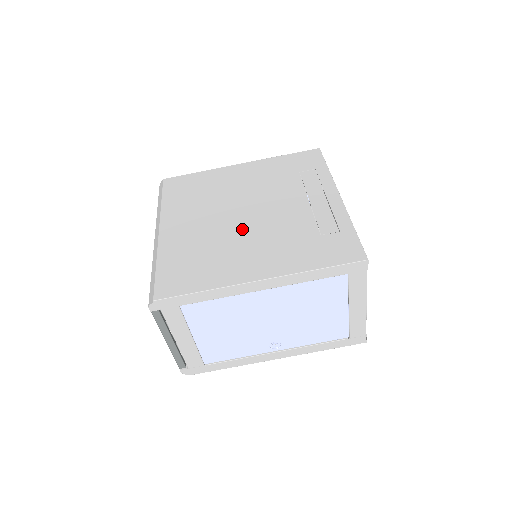
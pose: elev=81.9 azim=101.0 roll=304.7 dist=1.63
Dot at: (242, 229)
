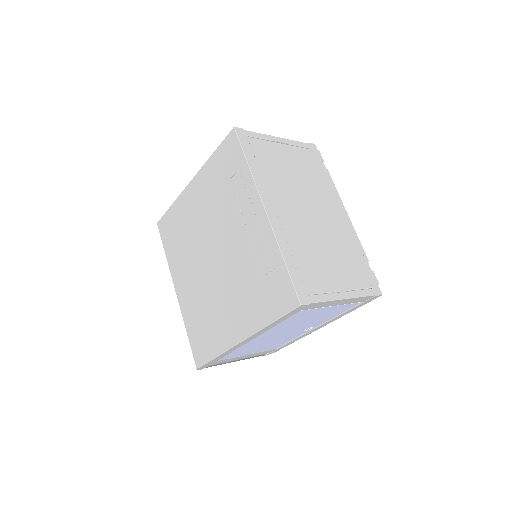
Dot at: (216, 280)
